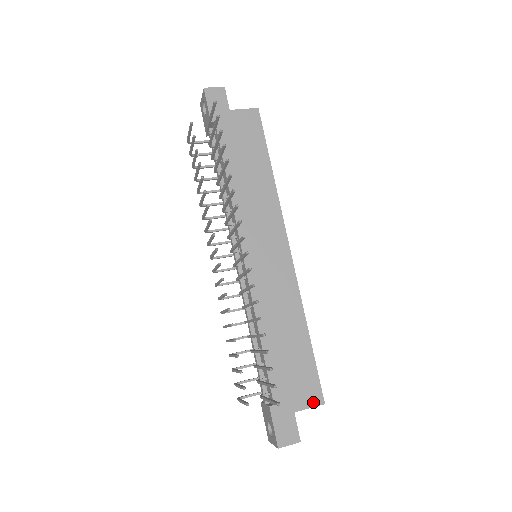
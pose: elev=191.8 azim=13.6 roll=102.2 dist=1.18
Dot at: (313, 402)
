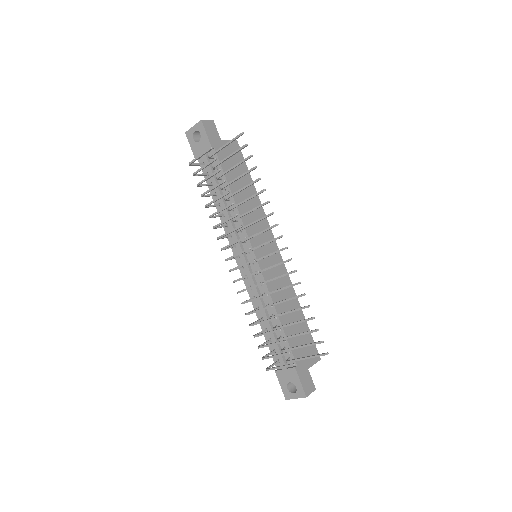
Dot at: (315, 359)
